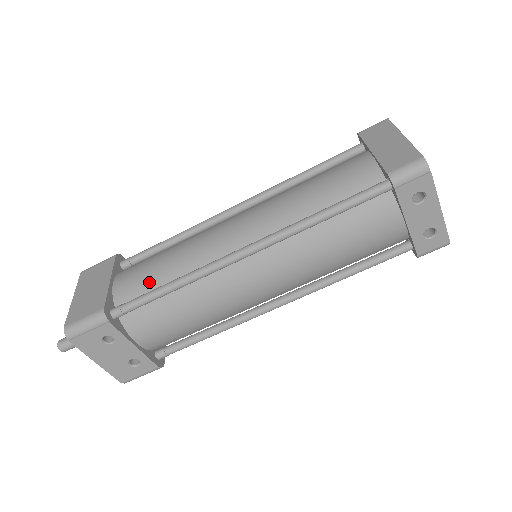
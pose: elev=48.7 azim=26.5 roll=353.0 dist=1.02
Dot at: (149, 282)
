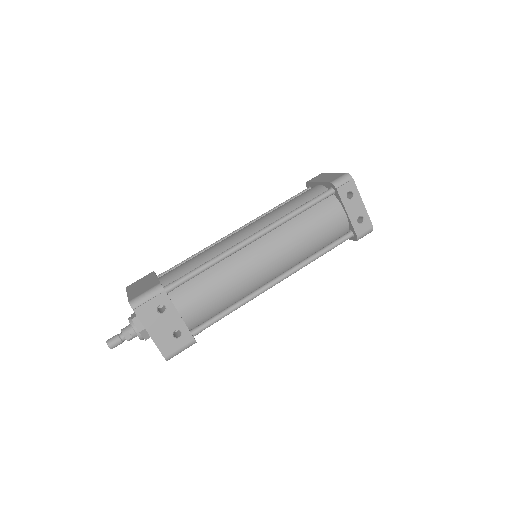
Dot at: (189, 269)
